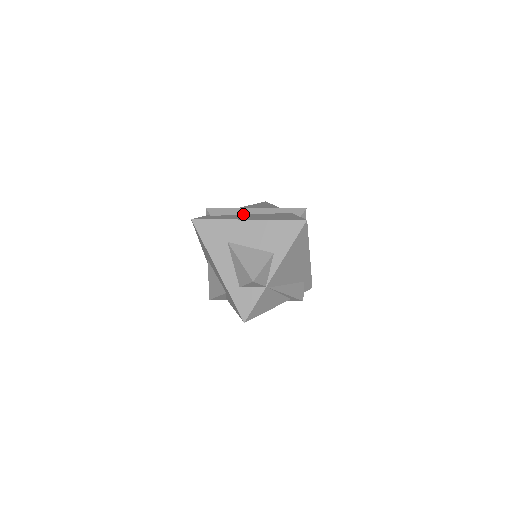
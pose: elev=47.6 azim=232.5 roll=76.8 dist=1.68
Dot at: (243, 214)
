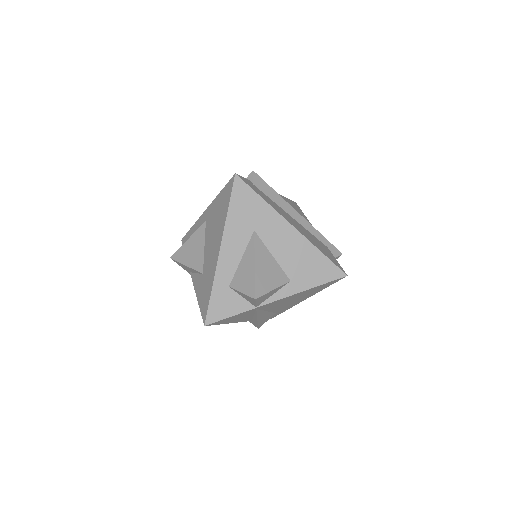
Dot at: (285, 210)
